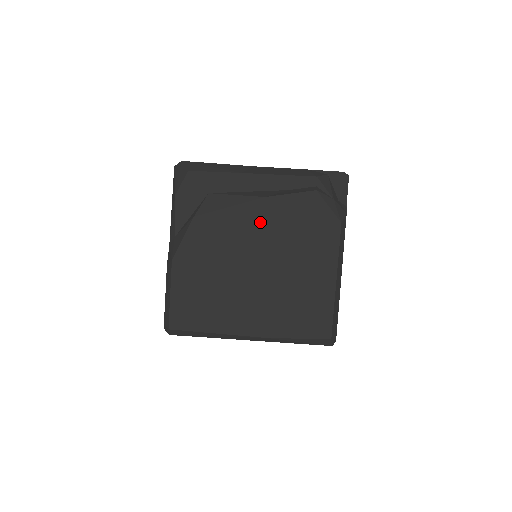
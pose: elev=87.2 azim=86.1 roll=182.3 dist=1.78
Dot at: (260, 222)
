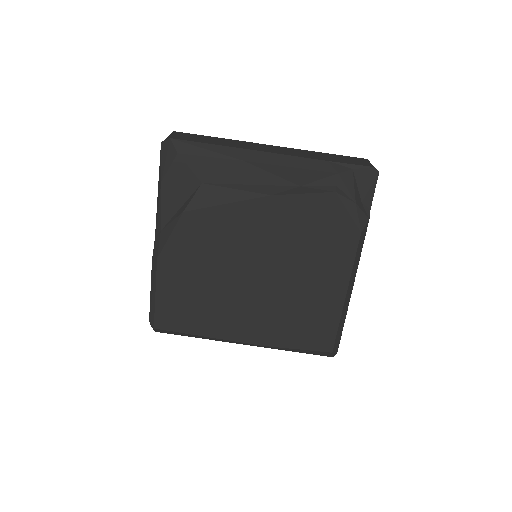
Dot at: (263, 224)
